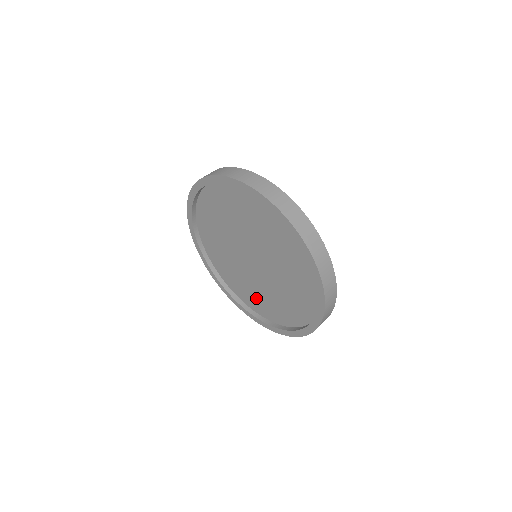
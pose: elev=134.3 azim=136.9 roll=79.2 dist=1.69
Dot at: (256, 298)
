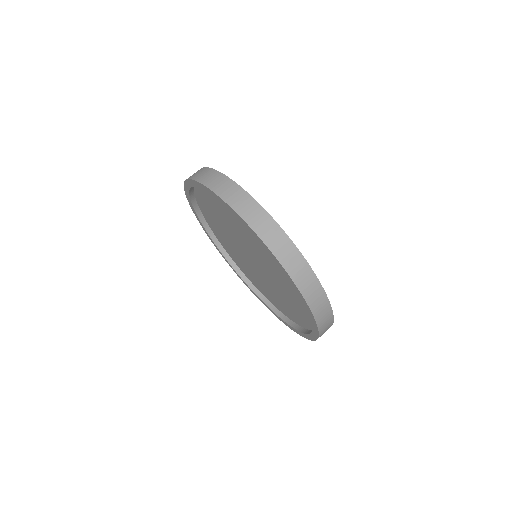
Dot at: (245, 269)
